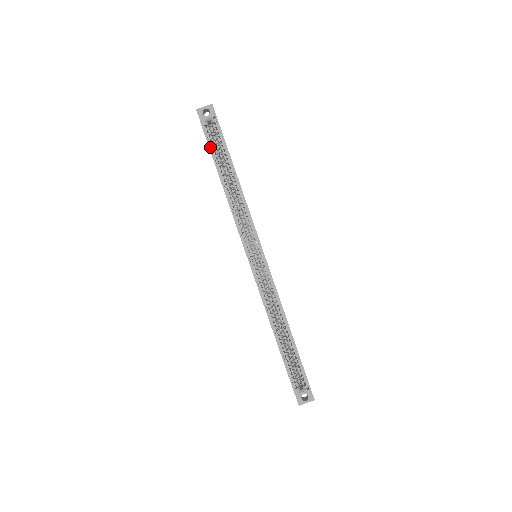
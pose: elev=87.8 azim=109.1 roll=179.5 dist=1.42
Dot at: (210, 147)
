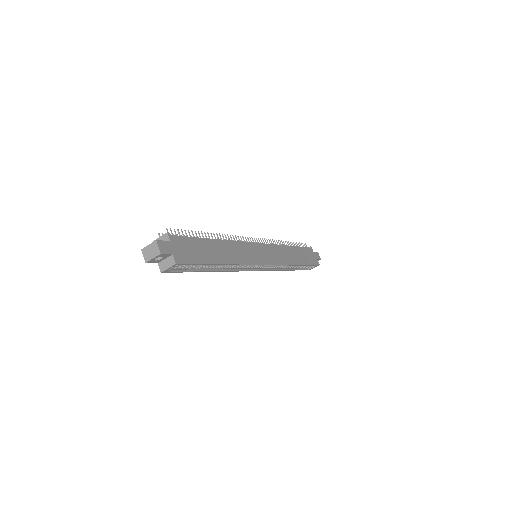
Dot at: occluded
